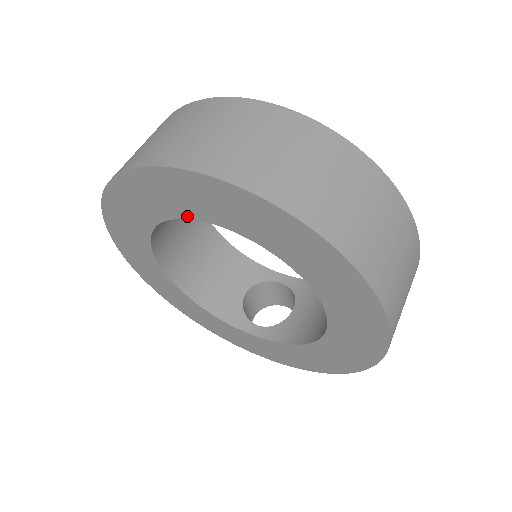
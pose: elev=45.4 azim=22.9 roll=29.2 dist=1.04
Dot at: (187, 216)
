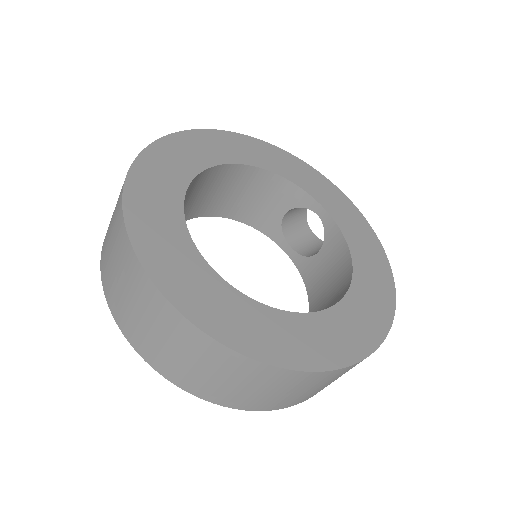
Dot at: occluded
